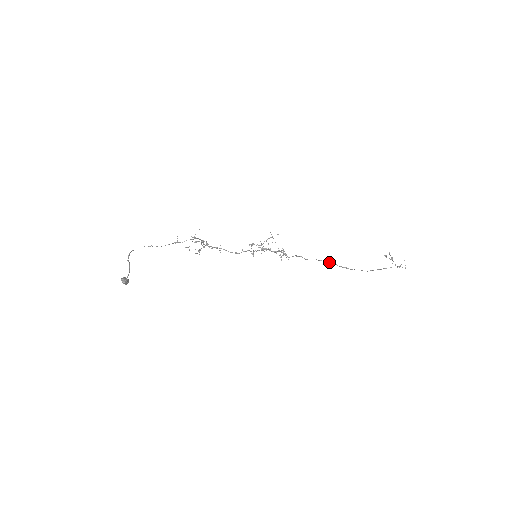
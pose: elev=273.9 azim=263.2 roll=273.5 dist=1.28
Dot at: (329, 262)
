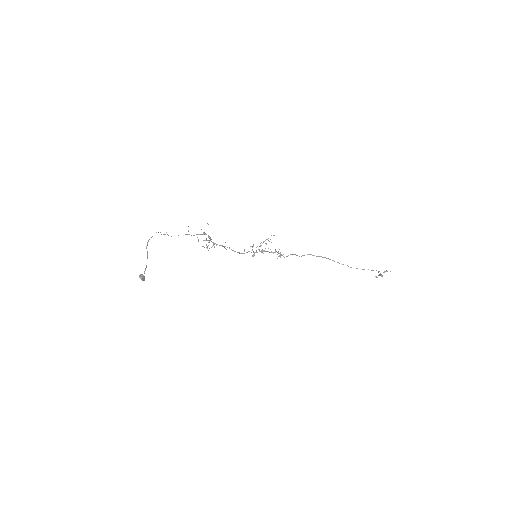
Dot at: (318, 256)
